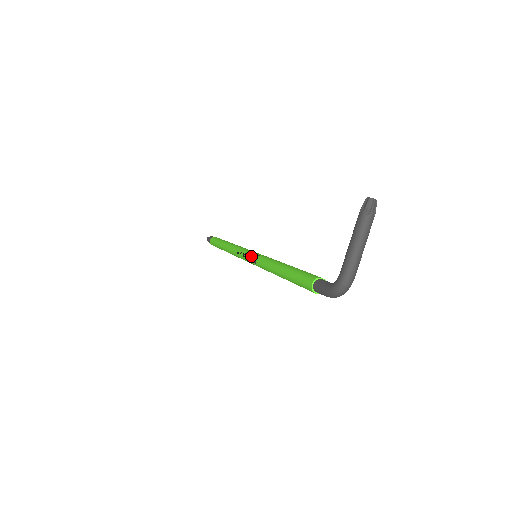
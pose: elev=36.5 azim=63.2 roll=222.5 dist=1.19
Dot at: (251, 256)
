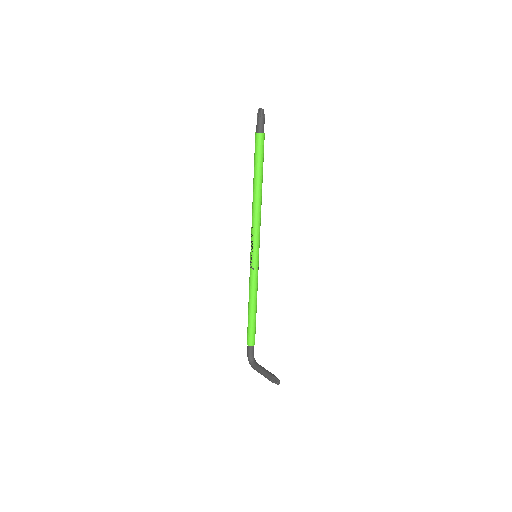
Dot at: (252, 259)
